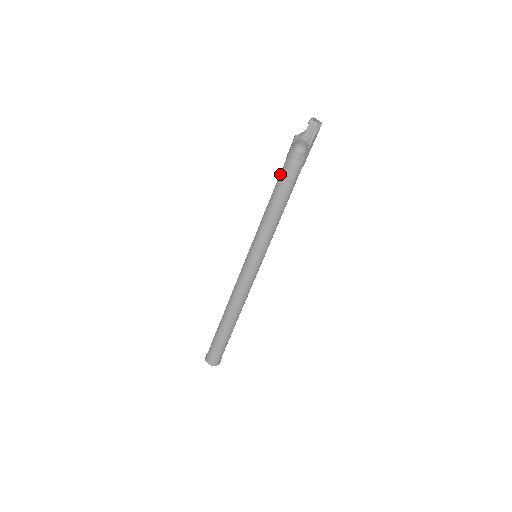
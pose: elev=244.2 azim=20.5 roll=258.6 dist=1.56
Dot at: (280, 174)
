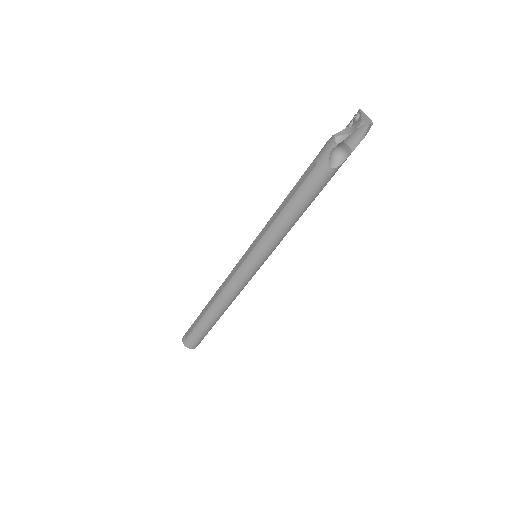
Dot at: (306, 180)
